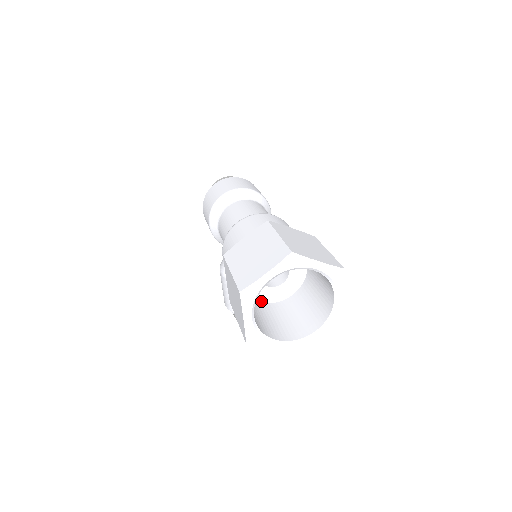
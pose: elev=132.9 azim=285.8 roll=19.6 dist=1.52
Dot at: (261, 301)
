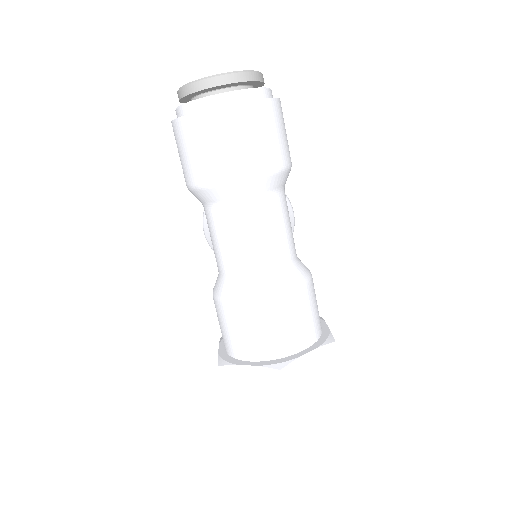
Dot at: occluded
